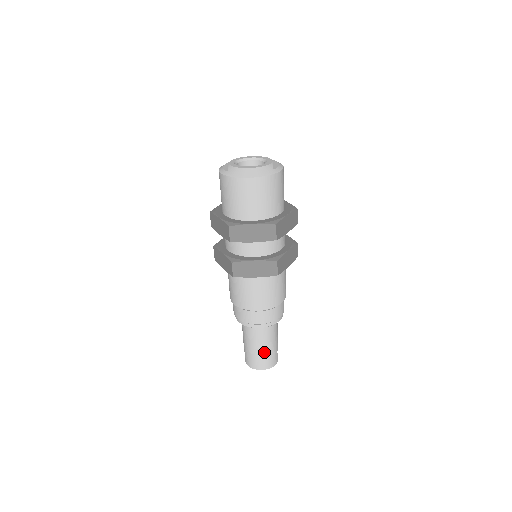
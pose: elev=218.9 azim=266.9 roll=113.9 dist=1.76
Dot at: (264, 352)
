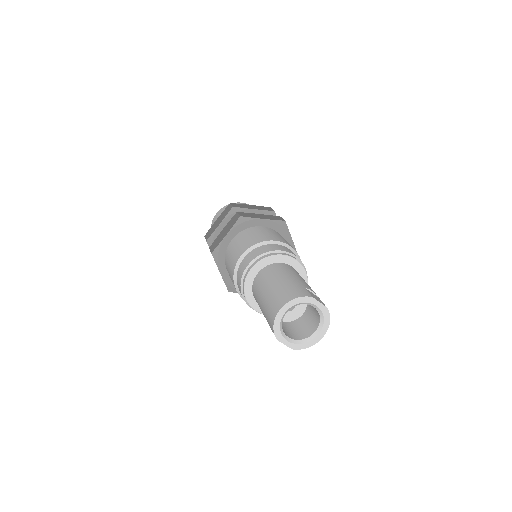
Dot at: (275, 290)
